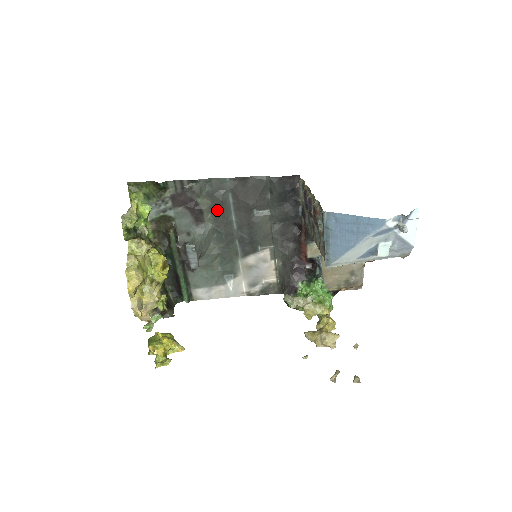
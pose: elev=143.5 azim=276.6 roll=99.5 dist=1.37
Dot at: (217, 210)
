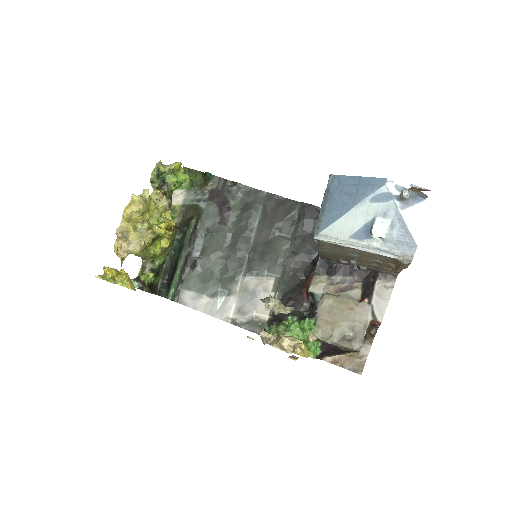
Dot at: (243, 217)
